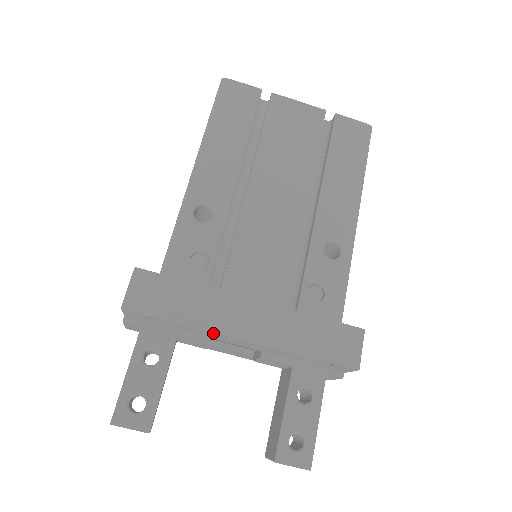
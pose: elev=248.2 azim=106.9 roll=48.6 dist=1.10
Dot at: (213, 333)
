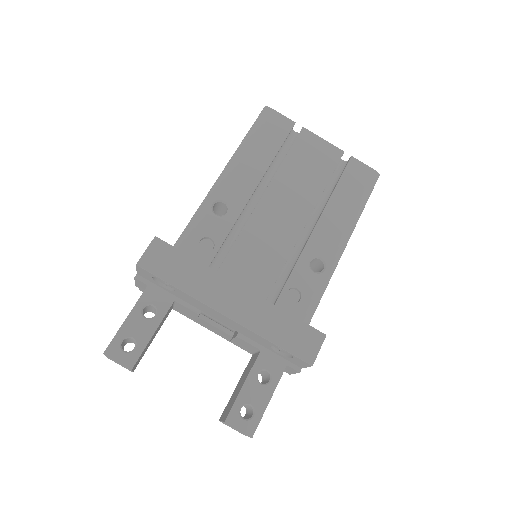
Dot at: (202, 304)
